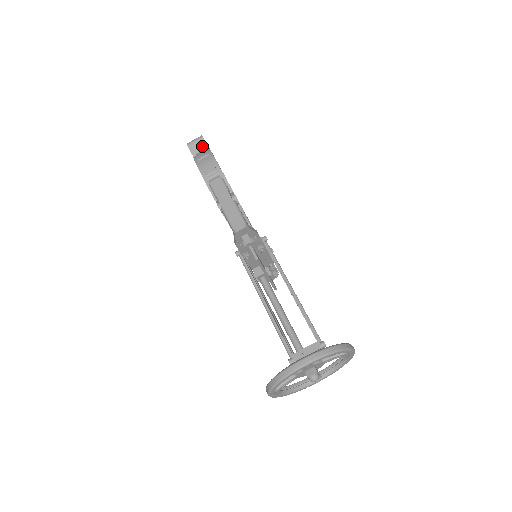
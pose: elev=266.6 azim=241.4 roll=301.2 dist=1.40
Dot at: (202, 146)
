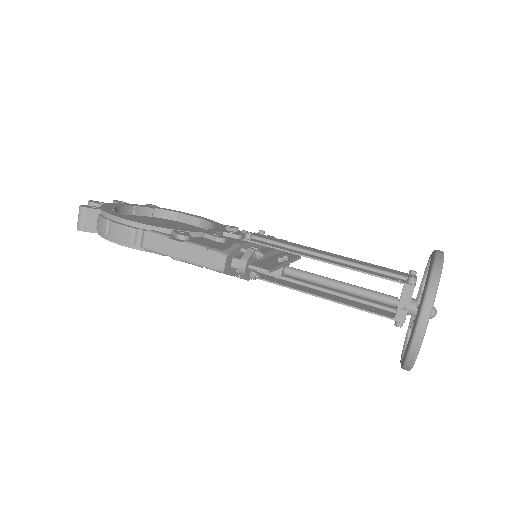
Dot at: (92, 215)
